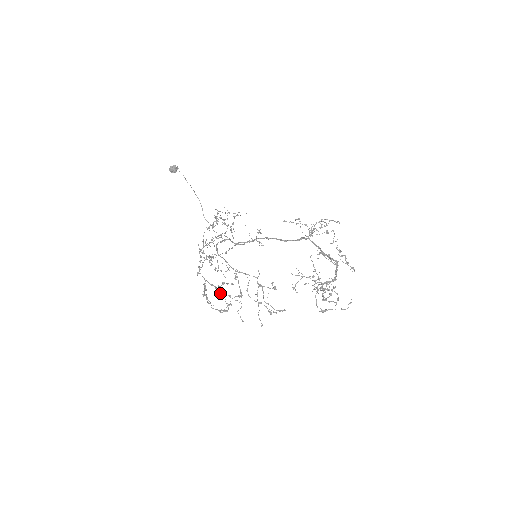
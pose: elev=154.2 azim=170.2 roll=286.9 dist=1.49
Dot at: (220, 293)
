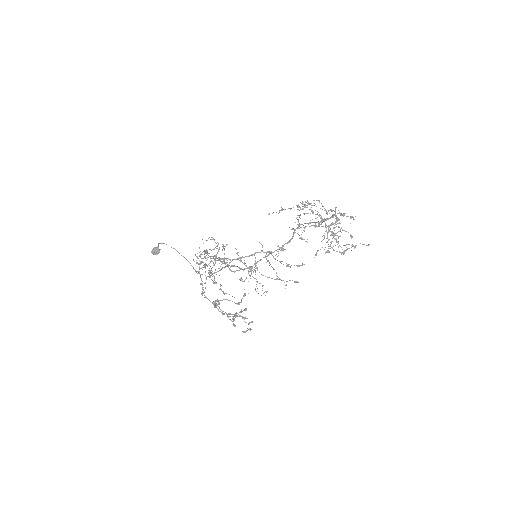
Dot at: occluded
